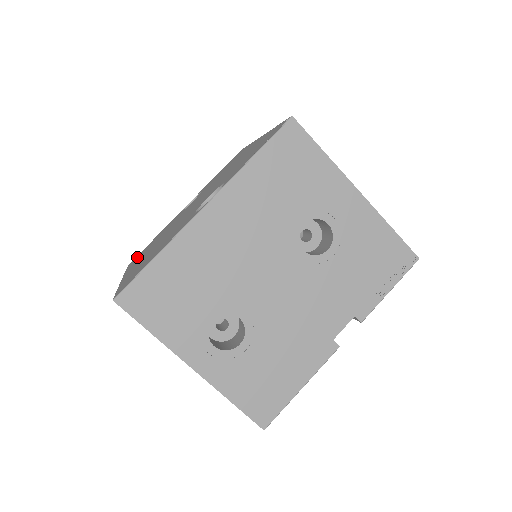
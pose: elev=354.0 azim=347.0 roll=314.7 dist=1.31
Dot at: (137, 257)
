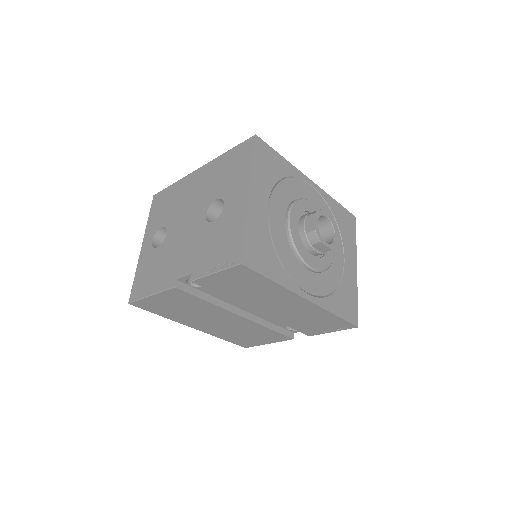
Dot at: occluded
